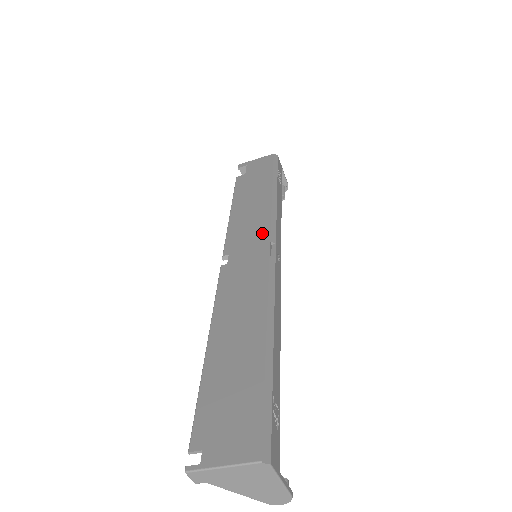
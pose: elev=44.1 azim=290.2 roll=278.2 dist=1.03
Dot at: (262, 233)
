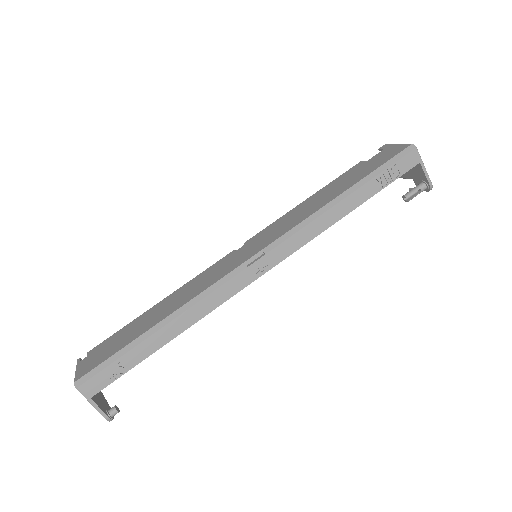
Dot at: (273, 238)
